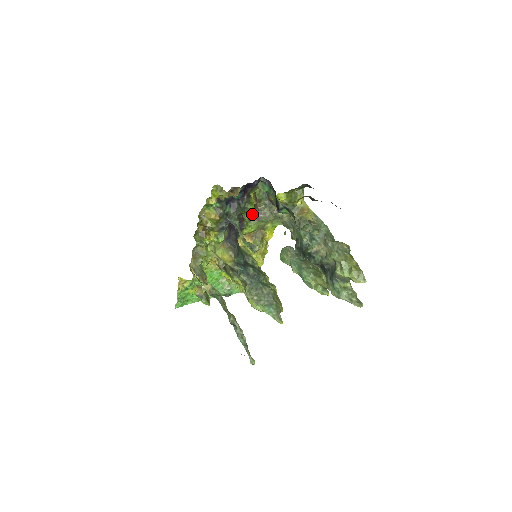
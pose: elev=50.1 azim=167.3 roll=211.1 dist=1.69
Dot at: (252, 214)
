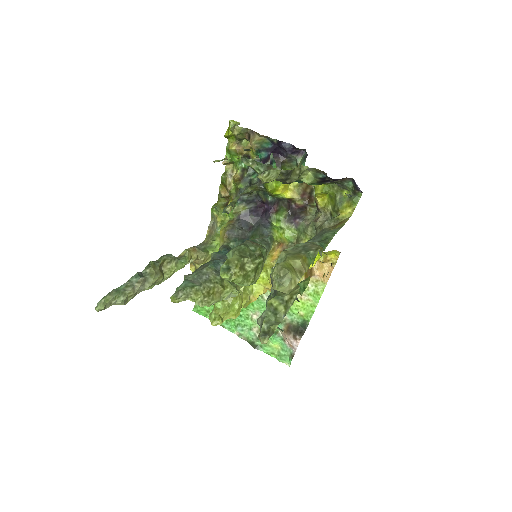
Dot at: (268, 187)
